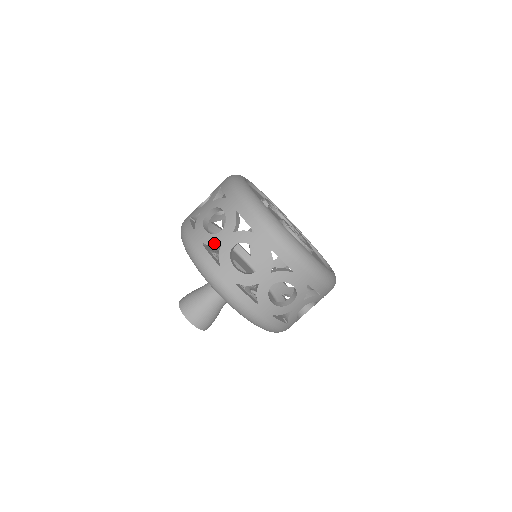
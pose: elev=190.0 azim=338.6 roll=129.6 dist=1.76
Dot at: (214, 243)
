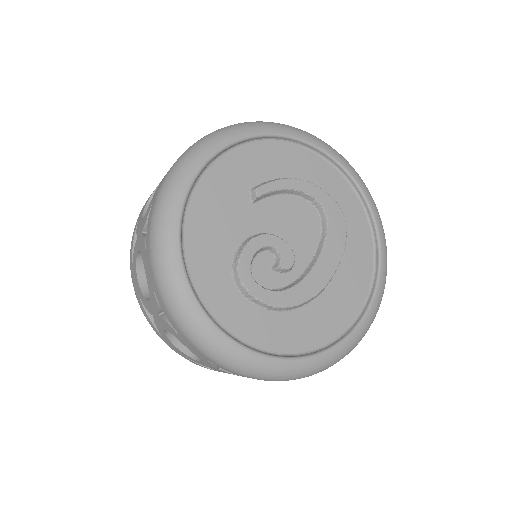
Dot at: (137, 230)
